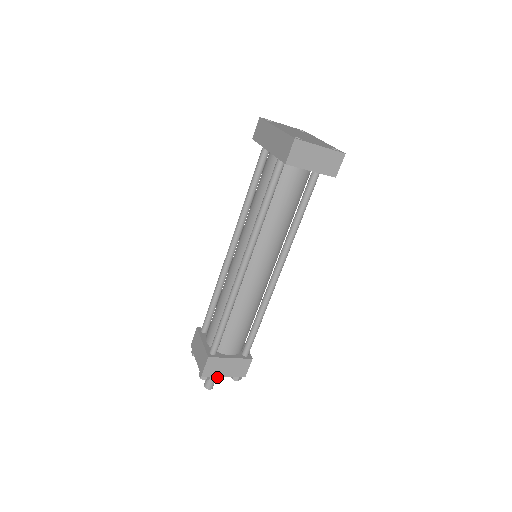
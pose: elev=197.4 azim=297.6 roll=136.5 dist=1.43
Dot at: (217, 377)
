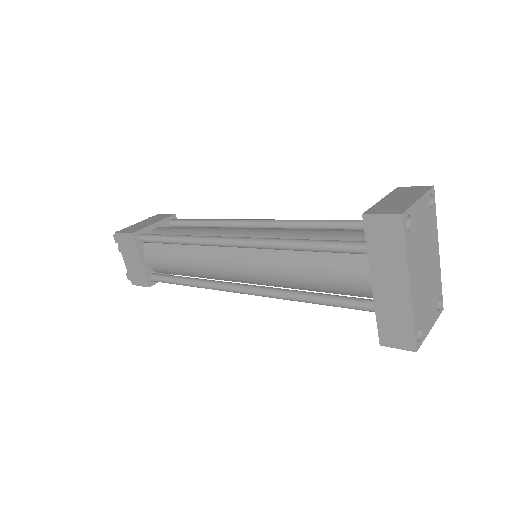
Dot at: occluded
